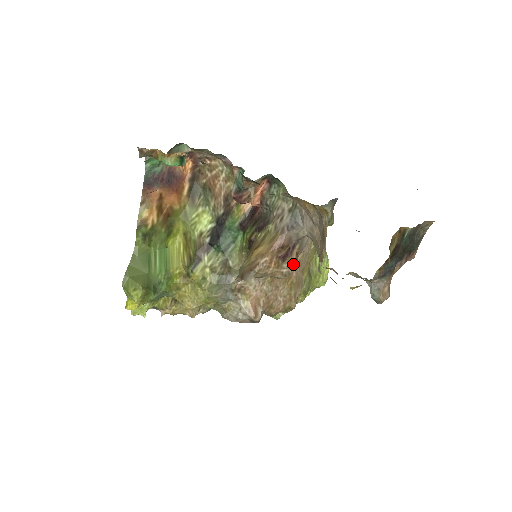
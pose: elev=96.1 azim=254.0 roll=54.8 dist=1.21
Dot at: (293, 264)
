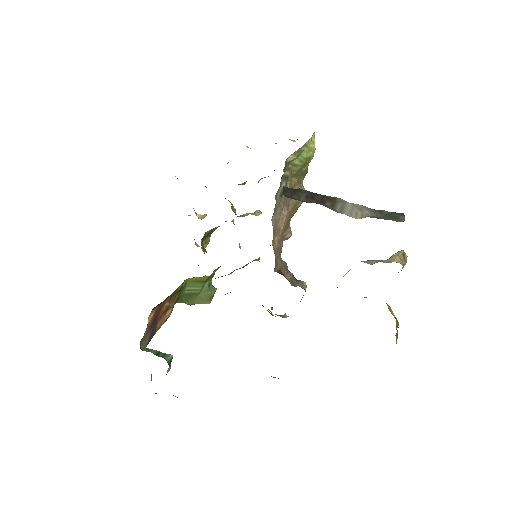
Dot at: occluded
